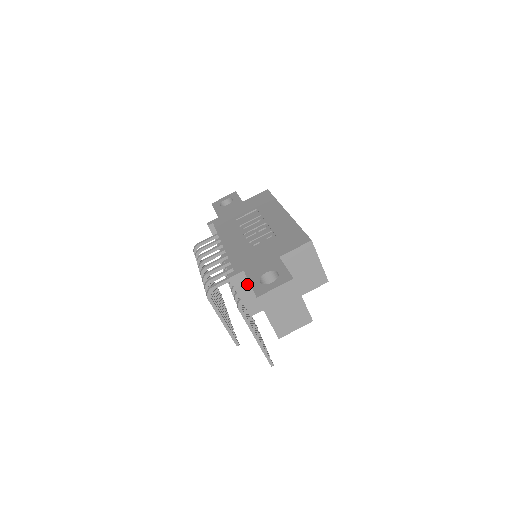
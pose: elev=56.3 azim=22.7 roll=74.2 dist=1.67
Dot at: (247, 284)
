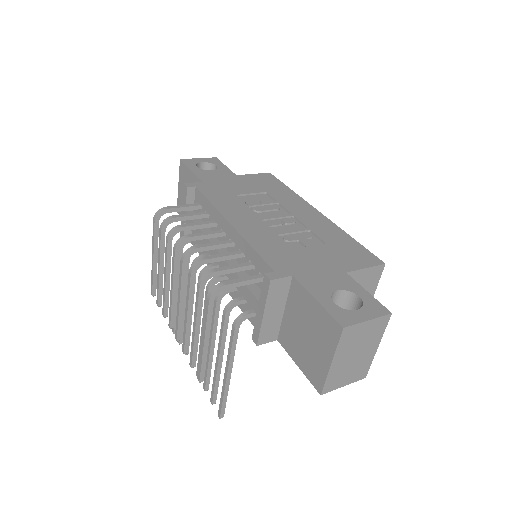
Dot at: (283, 297)
